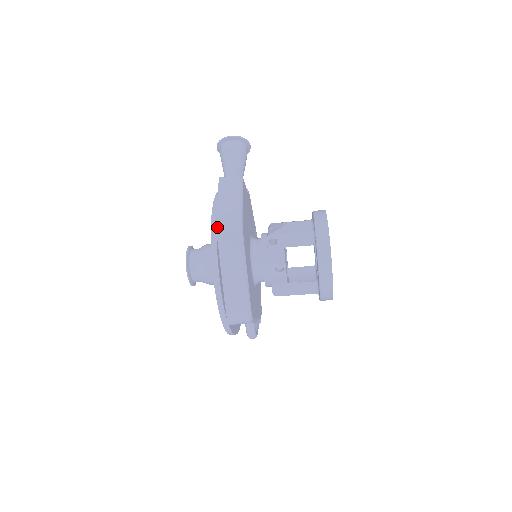
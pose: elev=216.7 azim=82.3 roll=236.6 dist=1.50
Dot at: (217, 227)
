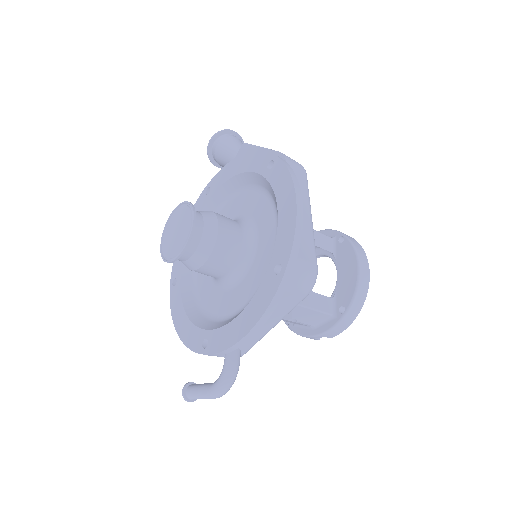
Dot at: (285, 155)
